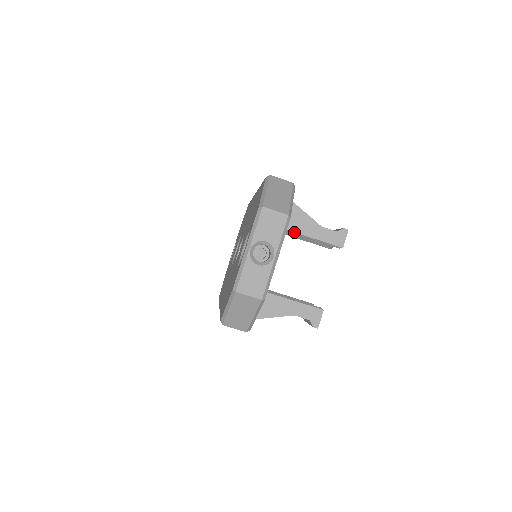
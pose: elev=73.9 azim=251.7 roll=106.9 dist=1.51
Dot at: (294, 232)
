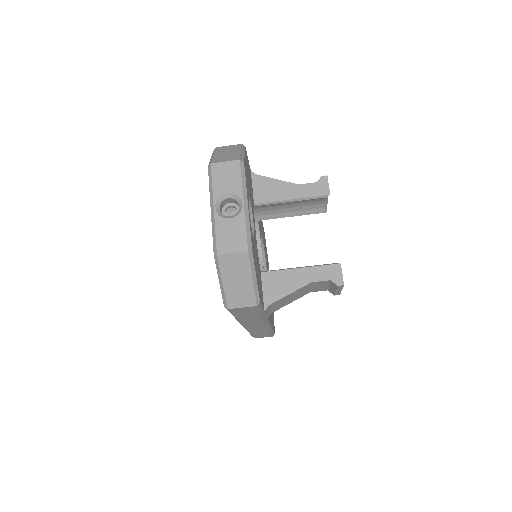
Dot at: (273, 202)
